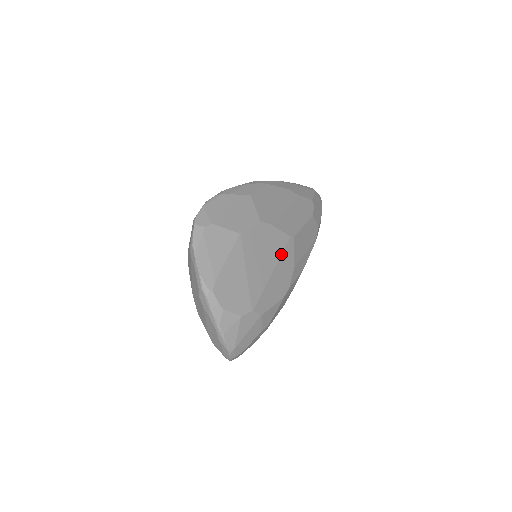
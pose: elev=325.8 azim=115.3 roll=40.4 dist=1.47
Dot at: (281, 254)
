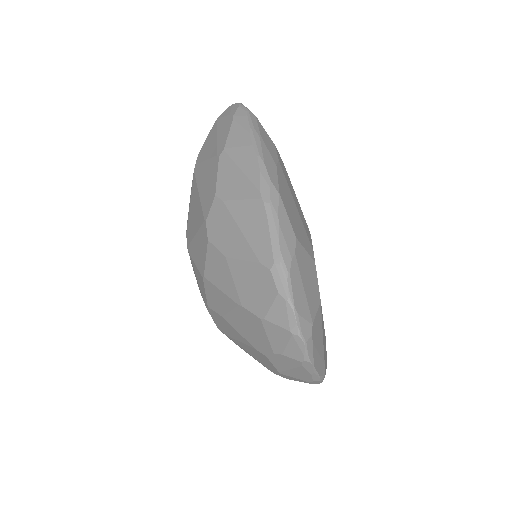
Dot at: occluded
